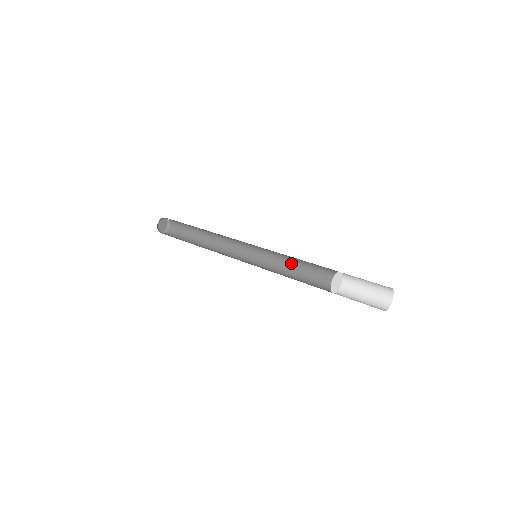
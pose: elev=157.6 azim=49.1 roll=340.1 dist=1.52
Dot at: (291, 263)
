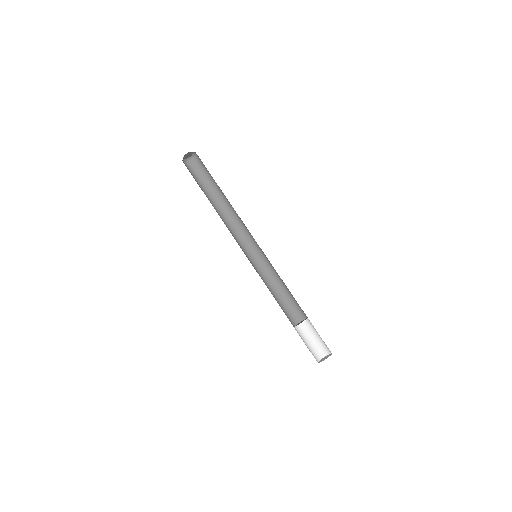
Dot at: (278, 279)
